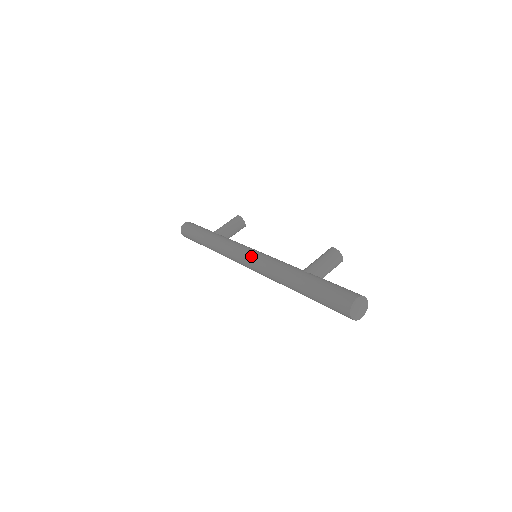
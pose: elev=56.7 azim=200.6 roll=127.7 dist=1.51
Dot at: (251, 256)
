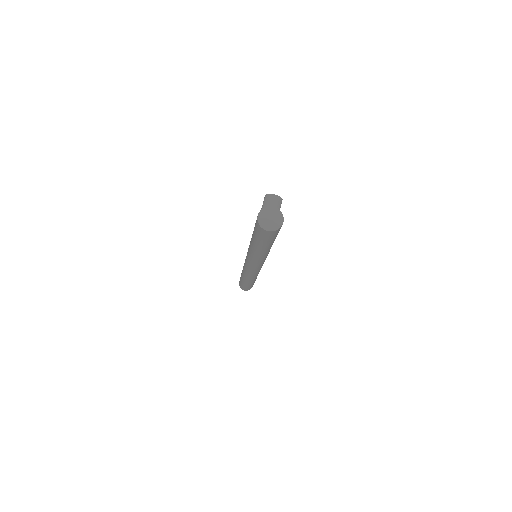
Dot at: occluded
